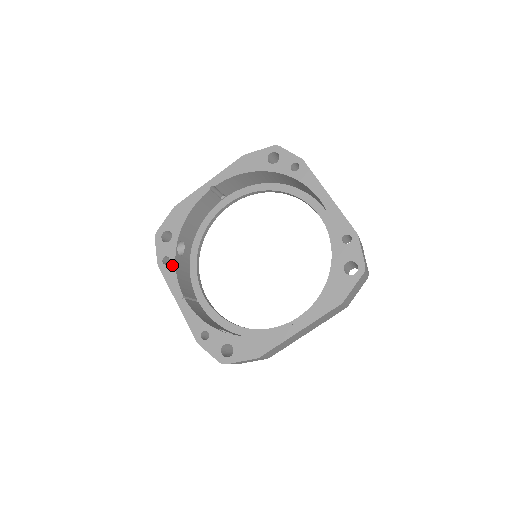
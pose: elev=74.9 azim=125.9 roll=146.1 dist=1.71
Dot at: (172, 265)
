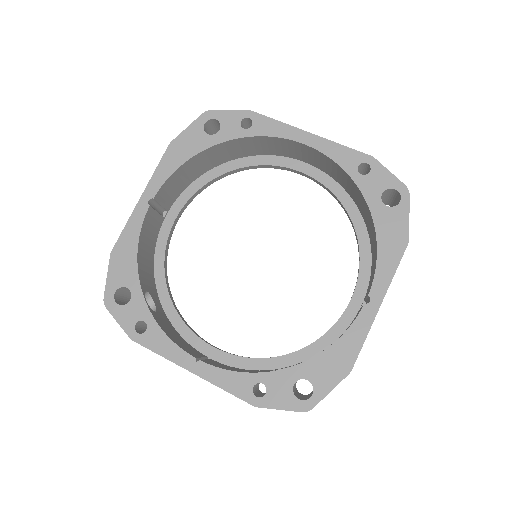
Dot at: (154, 328)
